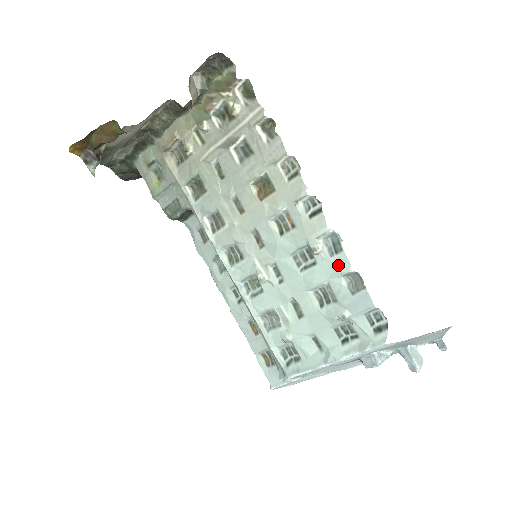
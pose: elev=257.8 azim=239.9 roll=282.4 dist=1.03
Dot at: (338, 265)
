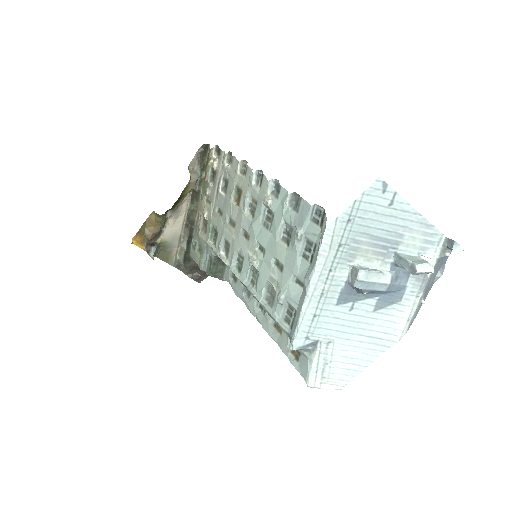
Dot at: (282, 200)
